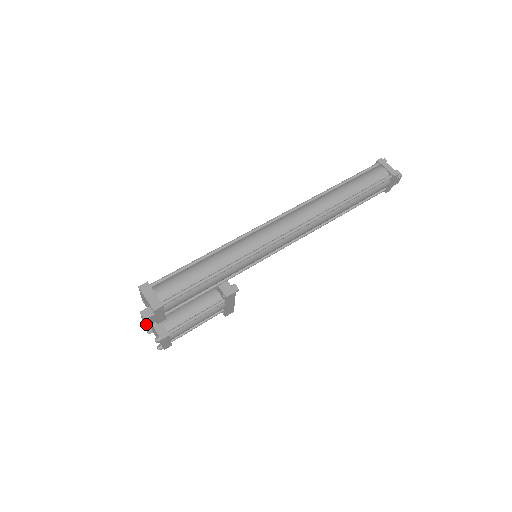
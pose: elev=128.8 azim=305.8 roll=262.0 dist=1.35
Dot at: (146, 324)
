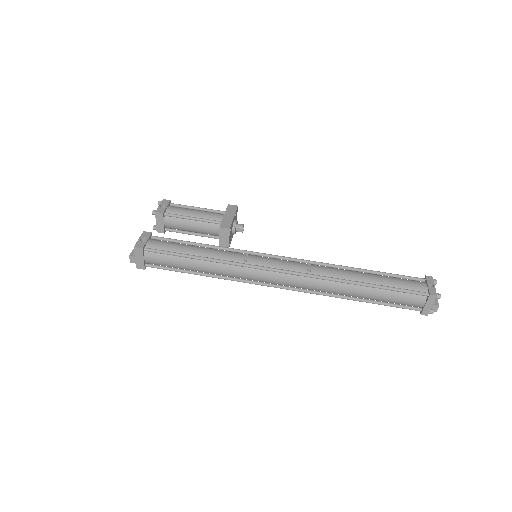
Dot at: occluded
